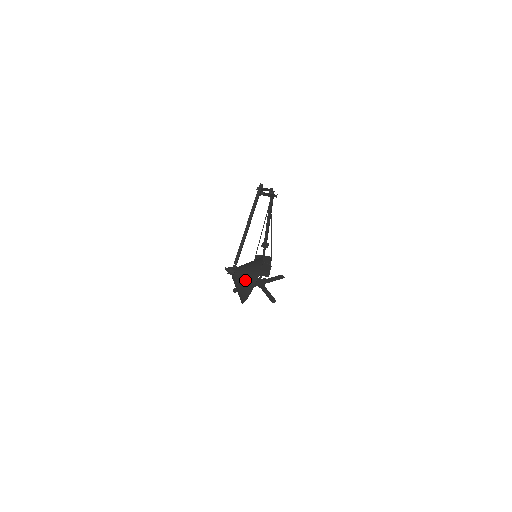
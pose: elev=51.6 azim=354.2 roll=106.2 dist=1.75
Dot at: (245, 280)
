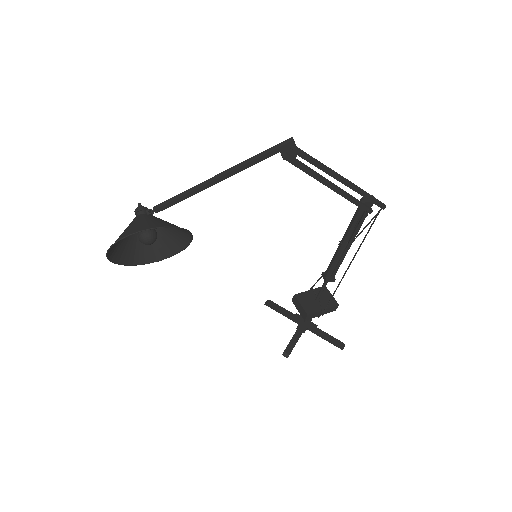
Dot at: (124, 230)
